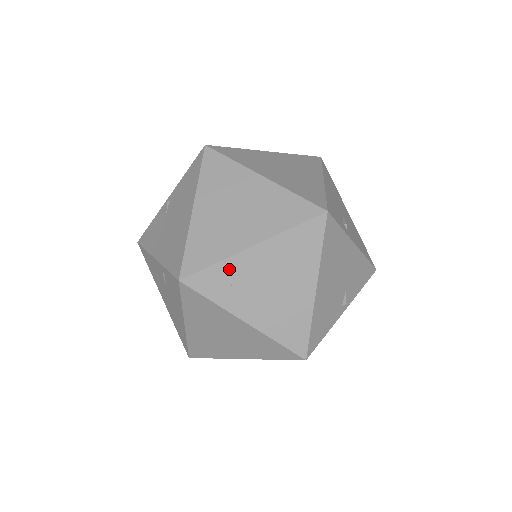
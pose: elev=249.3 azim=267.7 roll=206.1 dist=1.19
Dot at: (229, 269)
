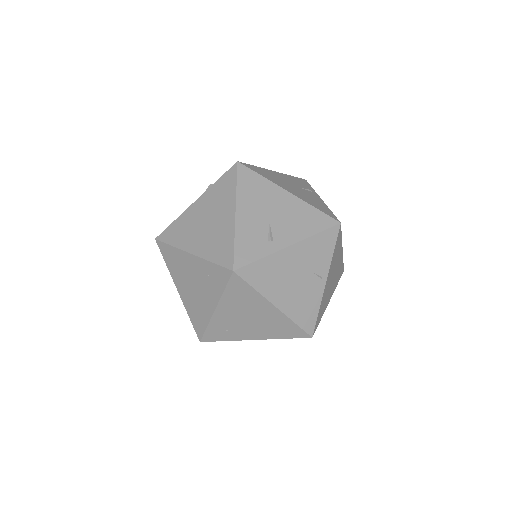
Dot at: (216, 325)
